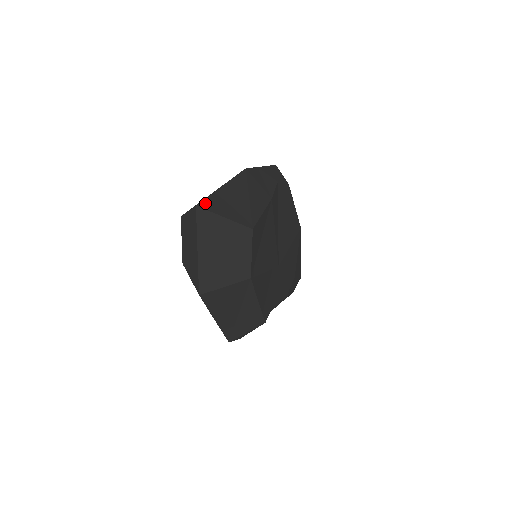
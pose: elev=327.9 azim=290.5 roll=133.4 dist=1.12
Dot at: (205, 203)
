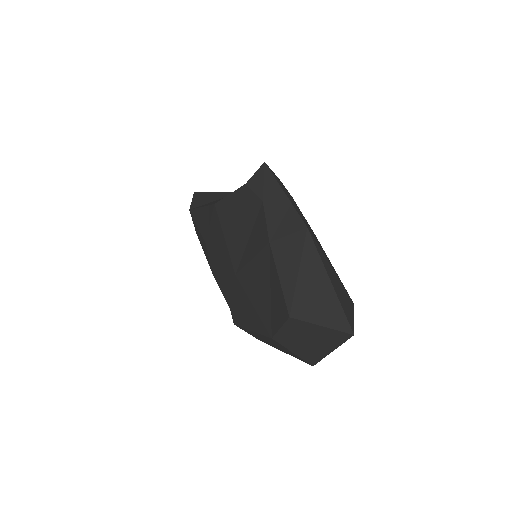
Dot at: (350, 322)
